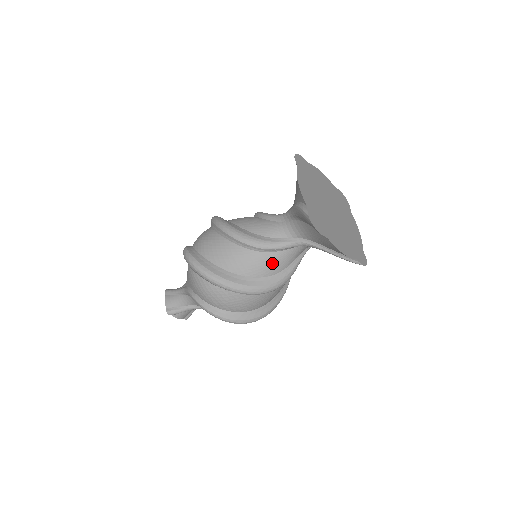
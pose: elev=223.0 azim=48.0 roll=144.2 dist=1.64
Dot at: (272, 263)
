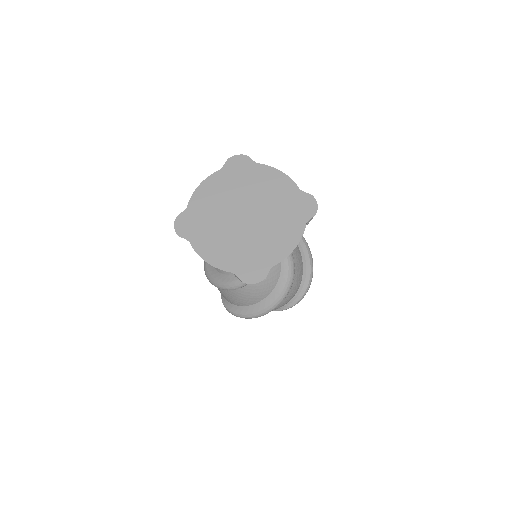
Dot at: (270, 271)
